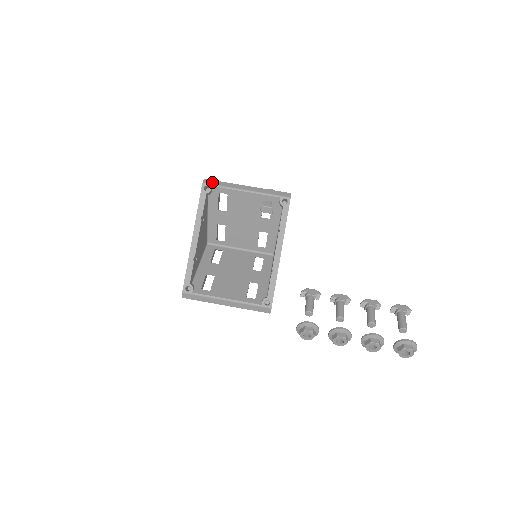
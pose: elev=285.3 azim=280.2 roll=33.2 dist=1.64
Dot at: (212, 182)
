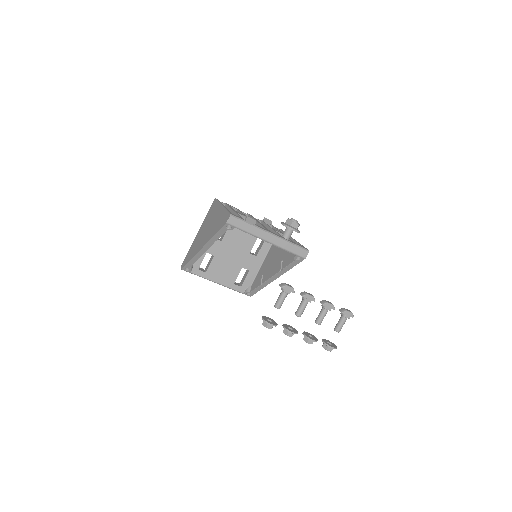
Dot at: (237, 223)
